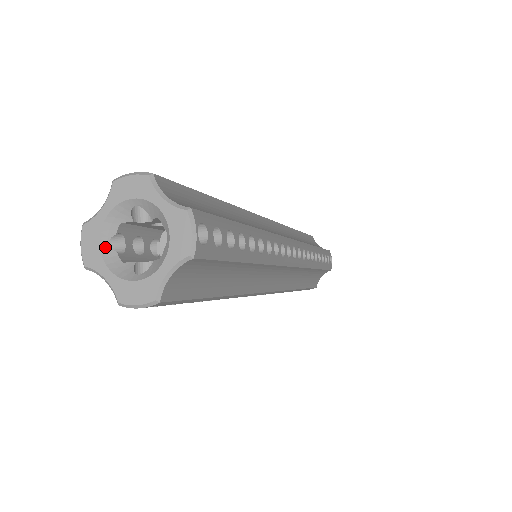
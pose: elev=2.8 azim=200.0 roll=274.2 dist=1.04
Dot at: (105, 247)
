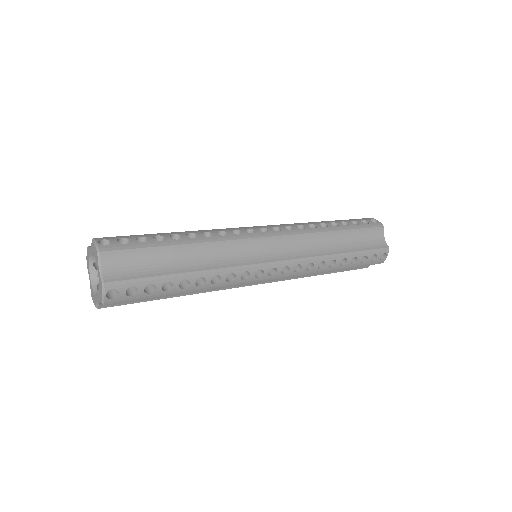
Dot at: (91, 265)
